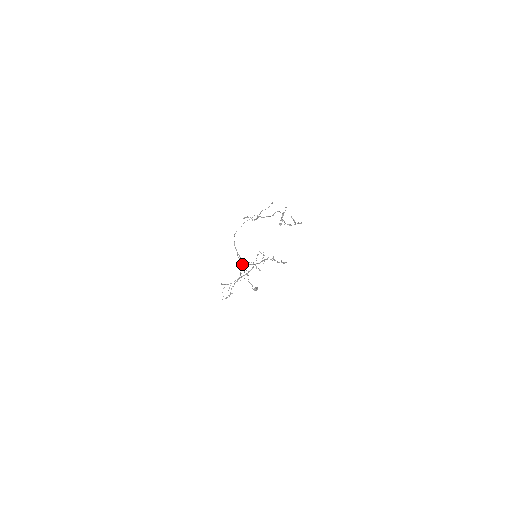
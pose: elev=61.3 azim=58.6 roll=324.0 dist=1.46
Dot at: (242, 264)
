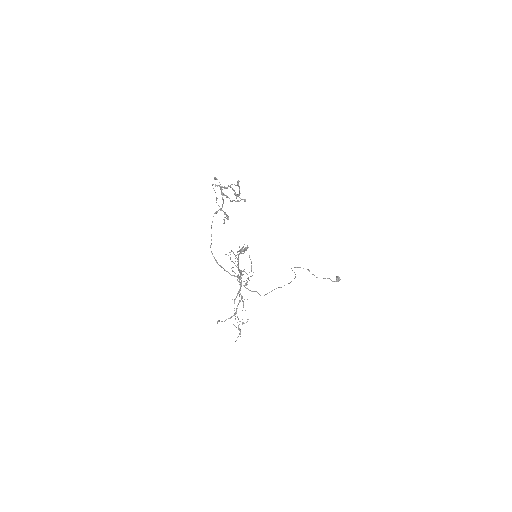
Dot at: (237, 279)
